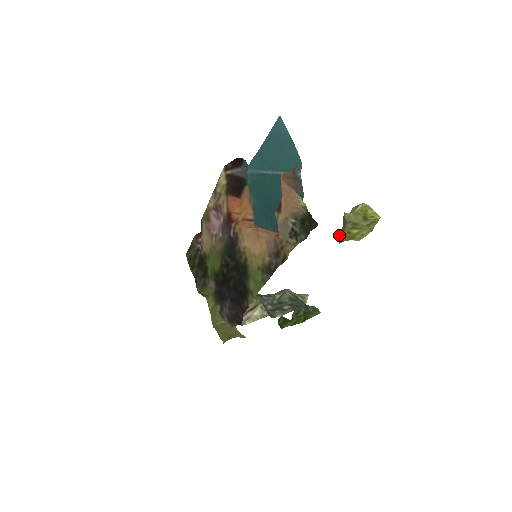
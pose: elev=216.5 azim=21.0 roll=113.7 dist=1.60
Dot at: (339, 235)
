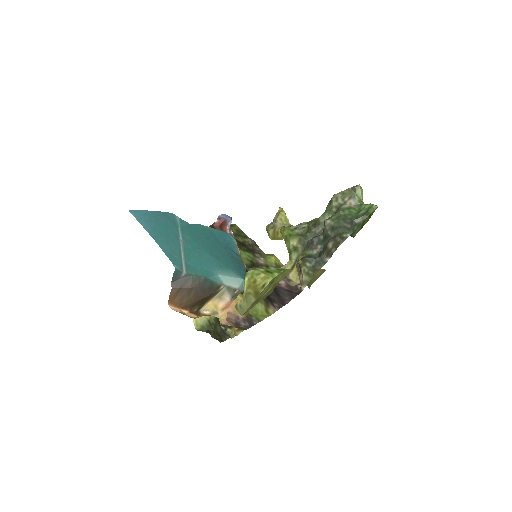
Dot at: occluded
